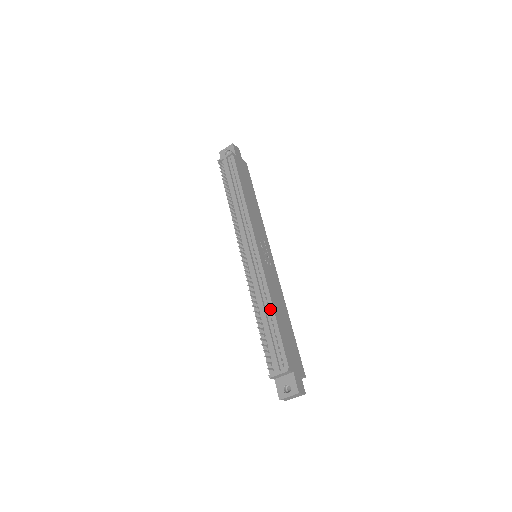
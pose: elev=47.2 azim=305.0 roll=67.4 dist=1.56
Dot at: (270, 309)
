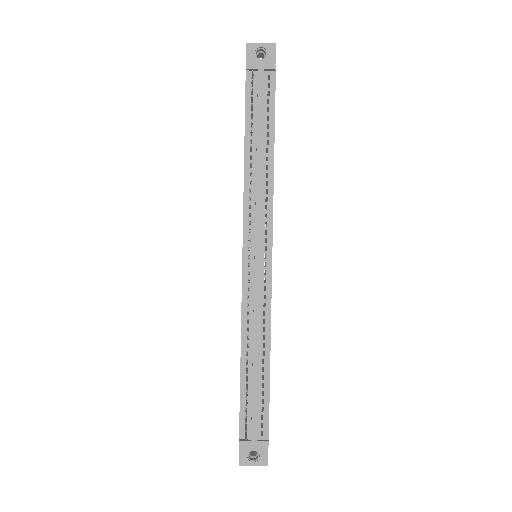
Dot at: (265, 355)
